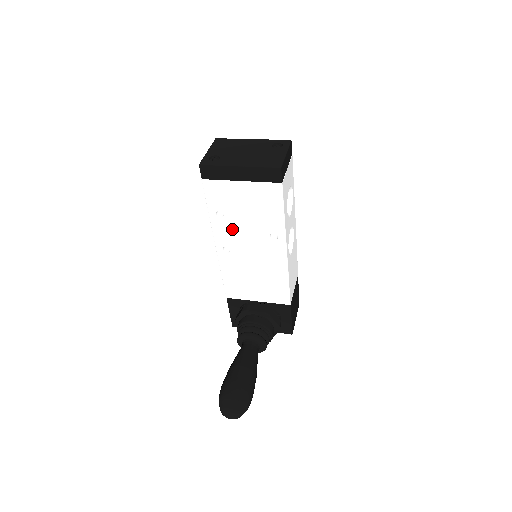
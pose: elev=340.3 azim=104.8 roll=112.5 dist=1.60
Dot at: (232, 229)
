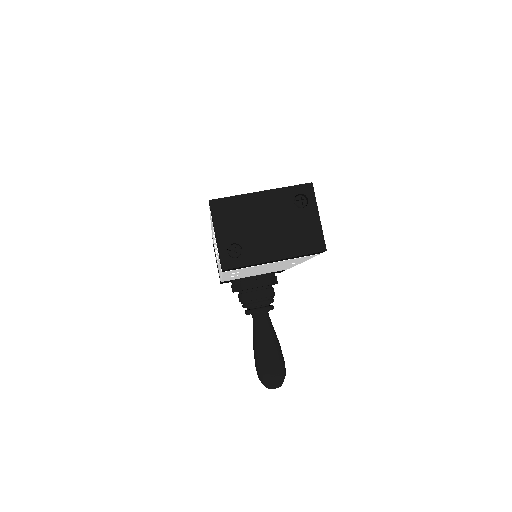
Dot at: (246, 272)
